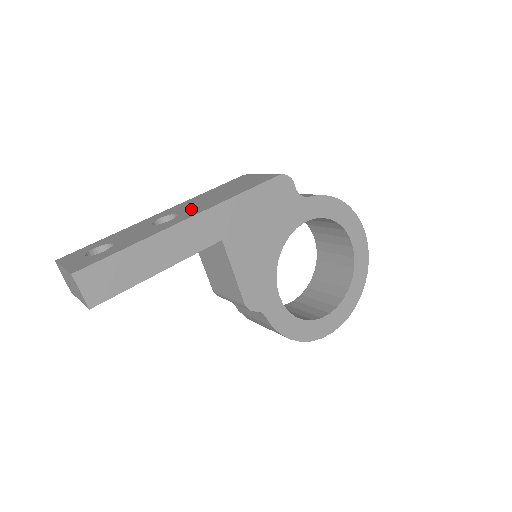
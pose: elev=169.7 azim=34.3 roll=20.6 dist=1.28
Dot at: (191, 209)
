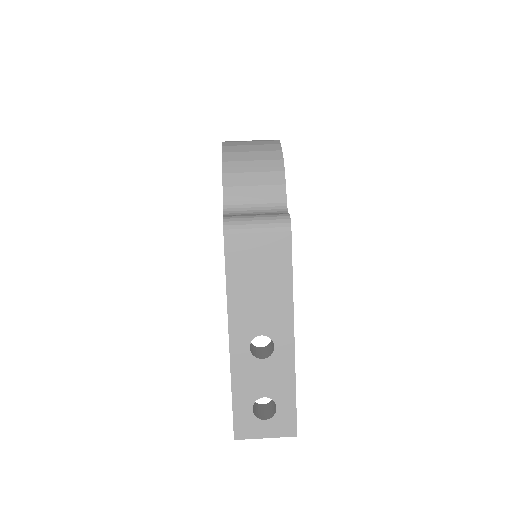
Dot at: (270, 323)
